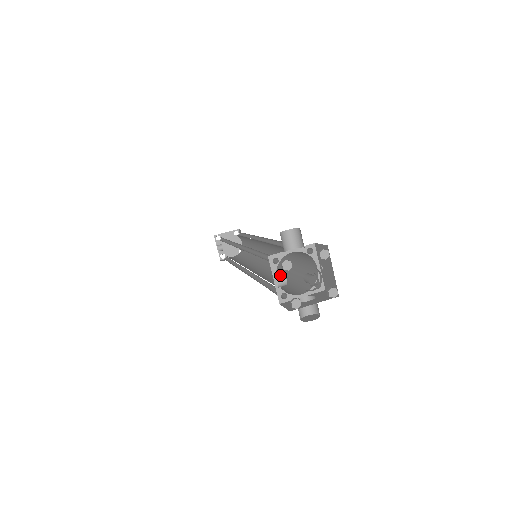
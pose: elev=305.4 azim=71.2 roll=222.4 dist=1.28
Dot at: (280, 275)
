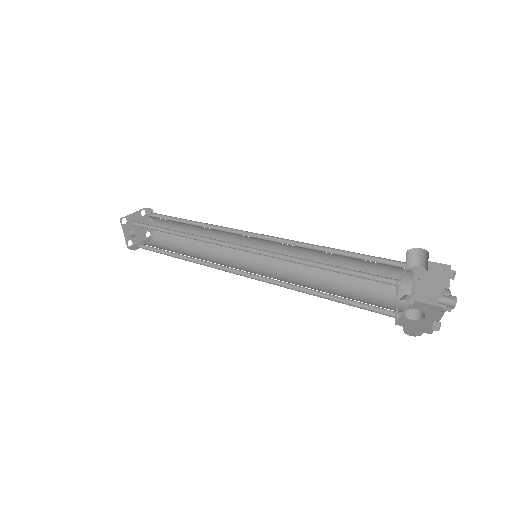
Dot at: (410, 299)
